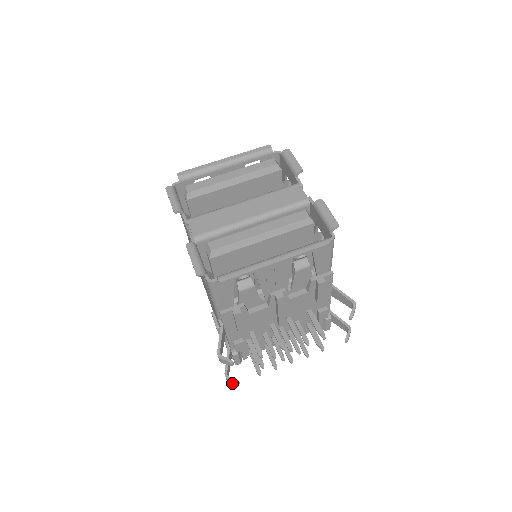
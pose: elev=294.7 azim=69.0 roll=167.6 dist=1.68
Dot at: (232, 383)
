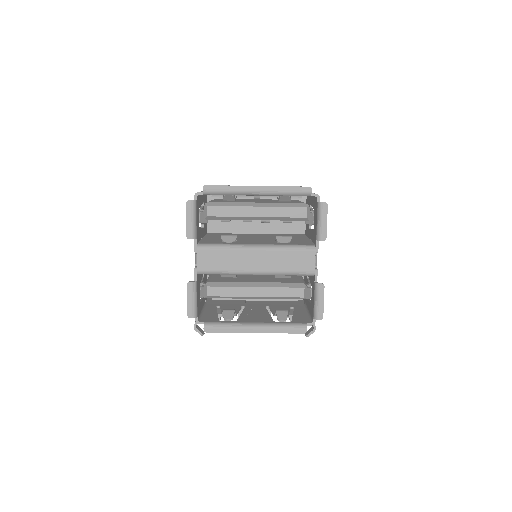
Dot at: occluded
